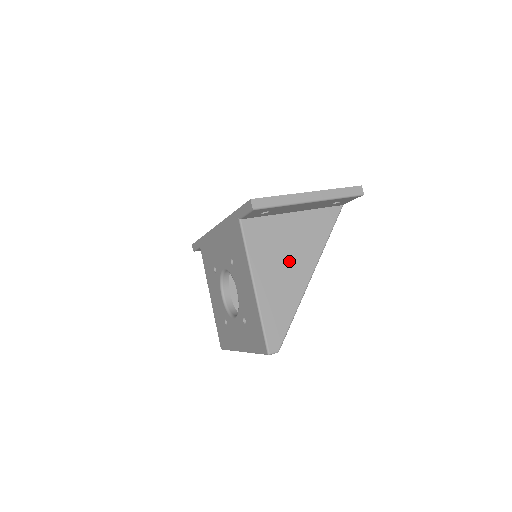
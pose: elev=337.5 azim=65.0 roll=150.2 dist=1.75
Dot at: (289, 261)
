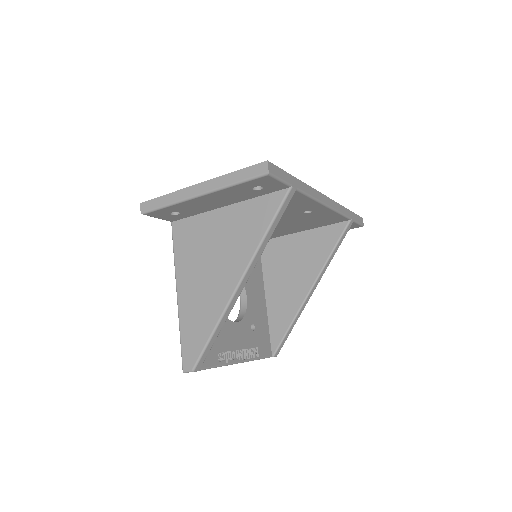
Dot at: (214, 267)
